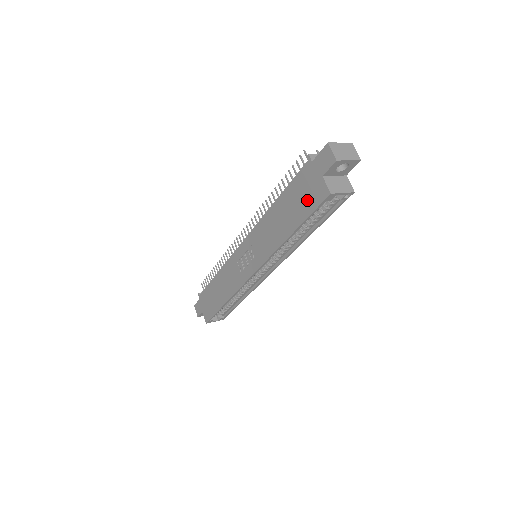
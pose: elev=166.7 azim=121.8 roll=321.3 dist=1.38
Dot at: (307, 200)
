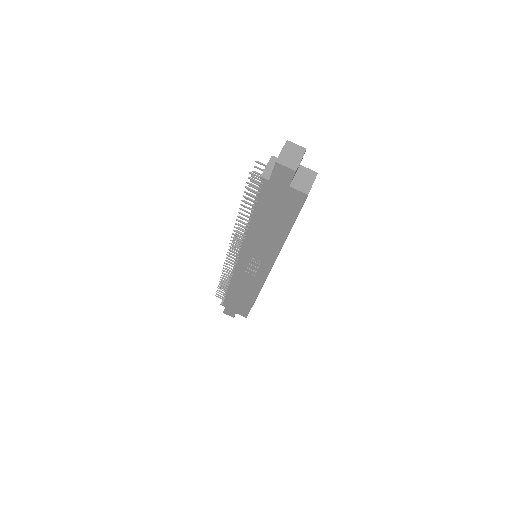
Dot at: (286, 207)
